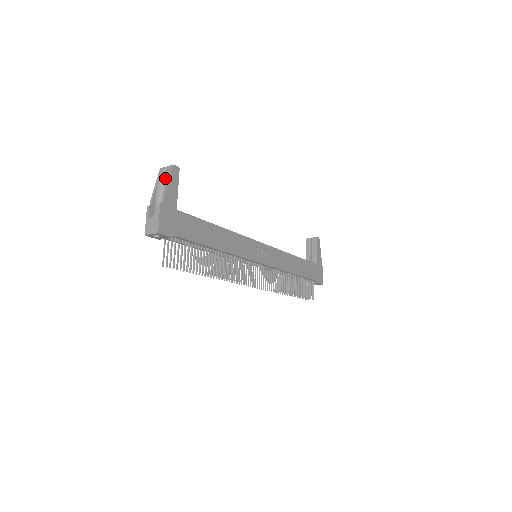
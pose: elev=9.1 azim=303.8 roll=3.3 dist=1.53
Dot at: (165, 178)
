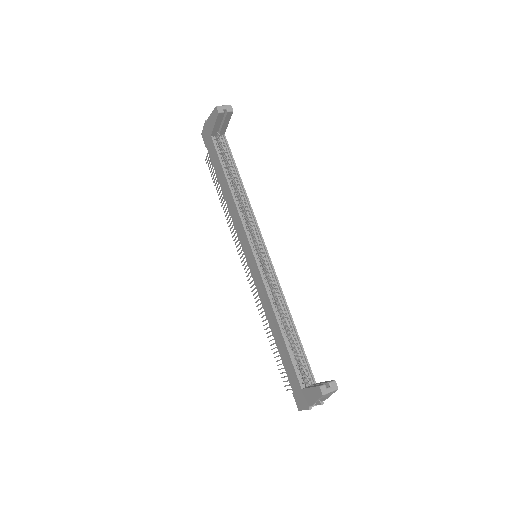
Dot at: occluded
